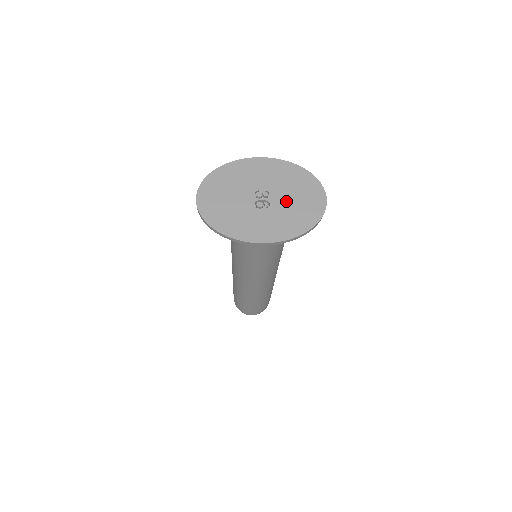
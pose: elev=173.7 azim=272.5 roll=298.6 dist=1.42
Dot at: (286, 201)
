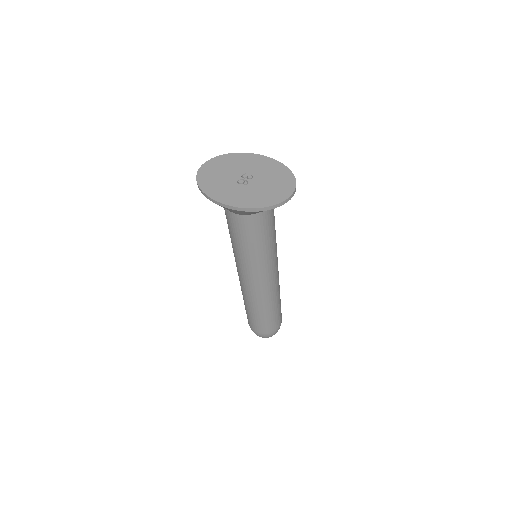
Dot at: (261, 185)
